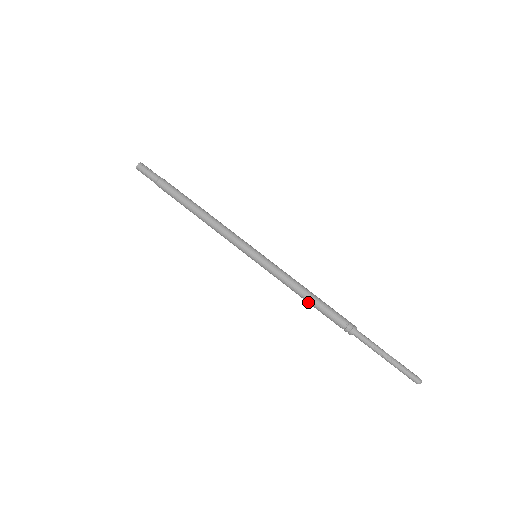
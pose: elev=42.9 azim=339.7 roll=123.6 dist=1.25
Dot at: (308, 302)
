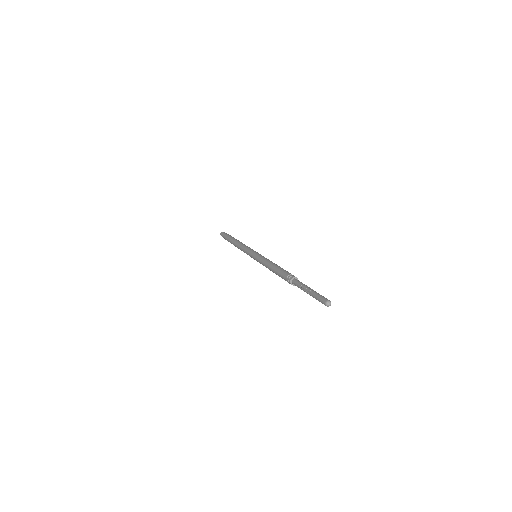
Dot at: occluded
